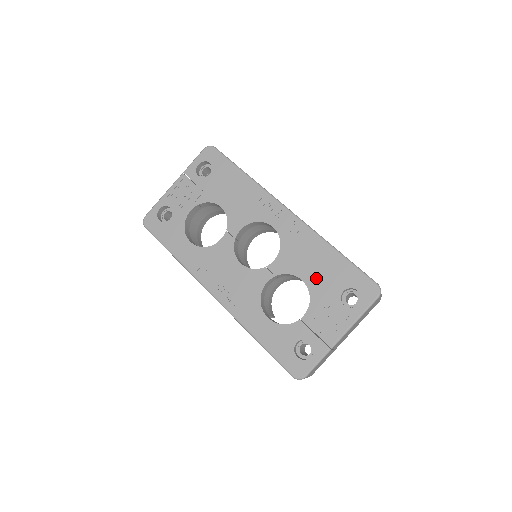
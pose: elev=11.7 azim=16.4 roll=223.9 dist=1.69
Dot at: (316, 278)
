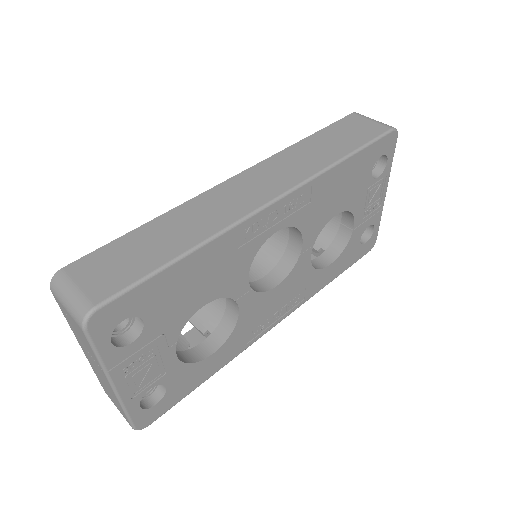
Dot at: (346, 197)
